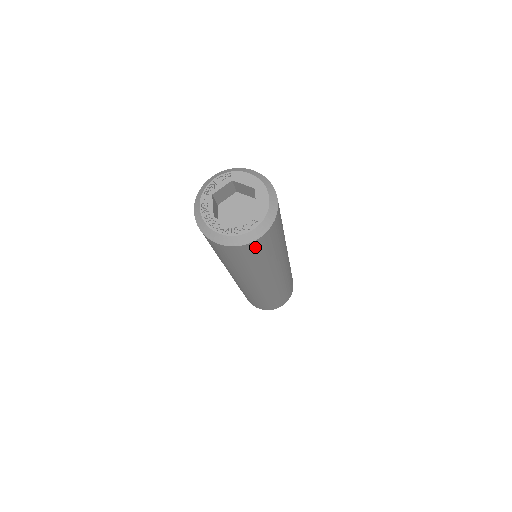
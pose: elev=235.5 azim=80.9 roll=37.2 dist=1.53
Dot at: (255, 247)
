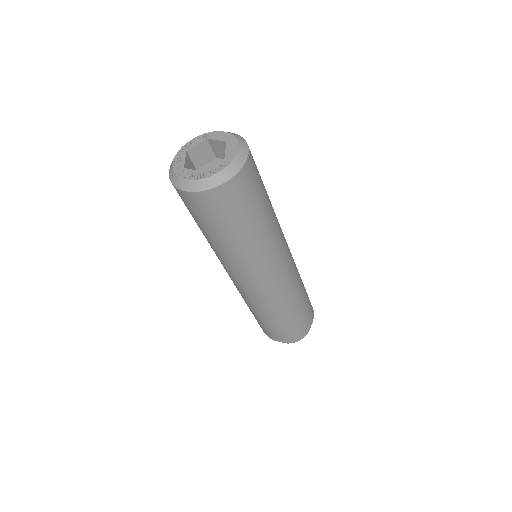
Dot at: (225, 198)
